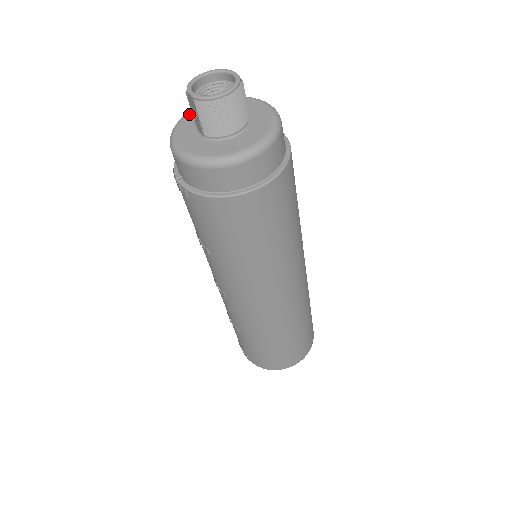
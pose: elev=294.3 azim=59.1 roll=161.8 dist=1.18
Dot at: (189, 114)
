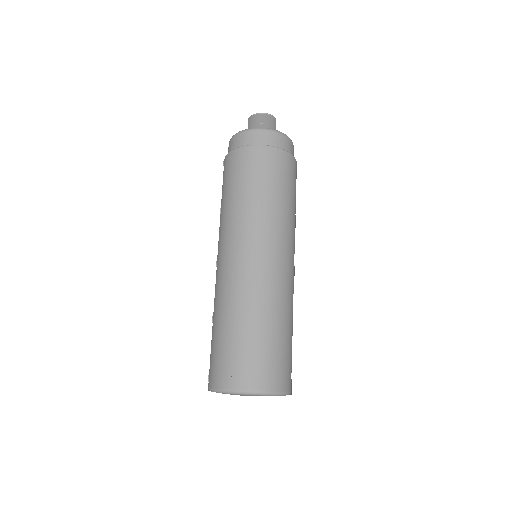
Dot at: occluded
